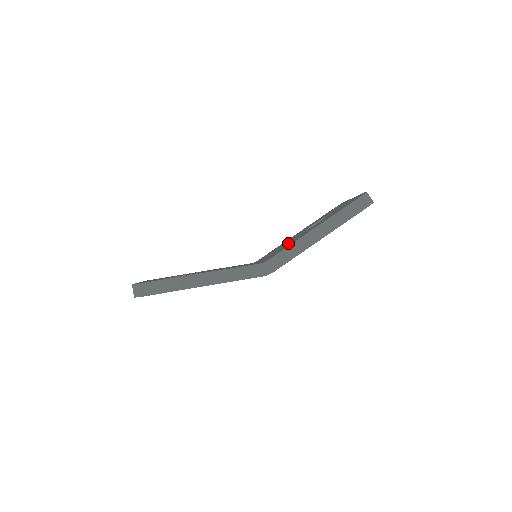
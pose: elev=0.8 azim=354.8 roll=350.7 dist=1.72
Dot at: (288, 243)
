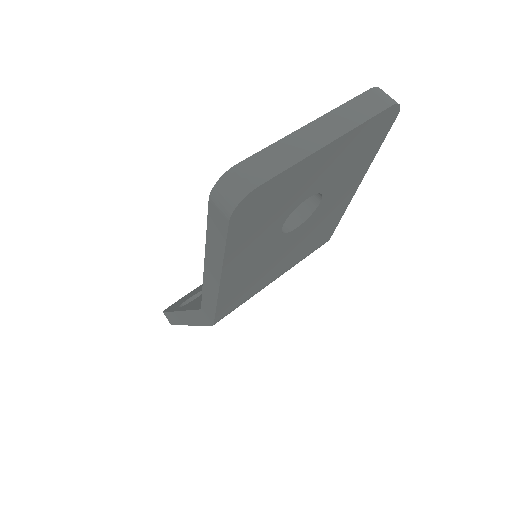
Dot at: occluded
